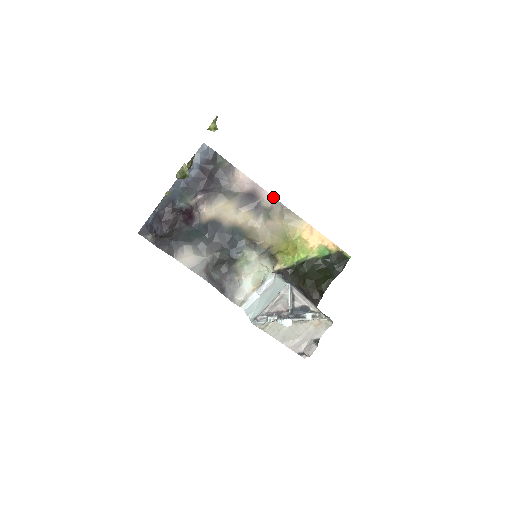
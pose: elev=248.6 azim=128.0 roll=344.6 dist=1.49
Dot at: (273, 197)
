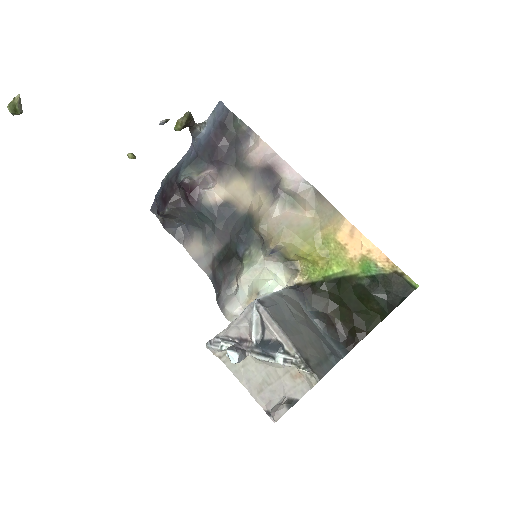
Dot at: (300, 176)
